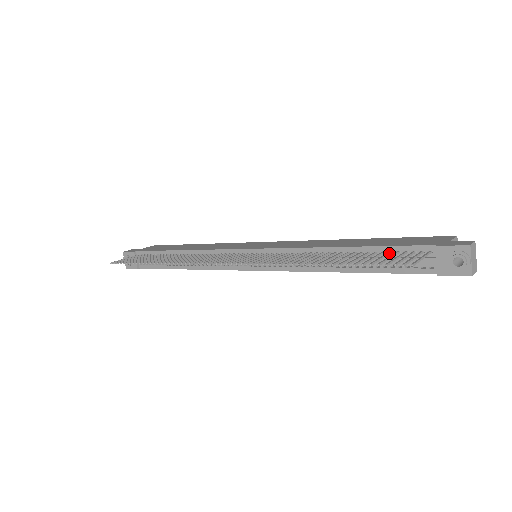
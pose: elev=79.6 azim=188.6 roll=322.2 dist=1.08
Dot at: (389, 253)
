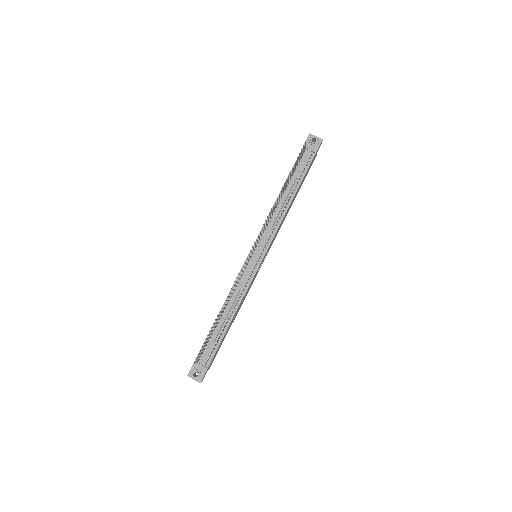
Dot at: (295, 167)
